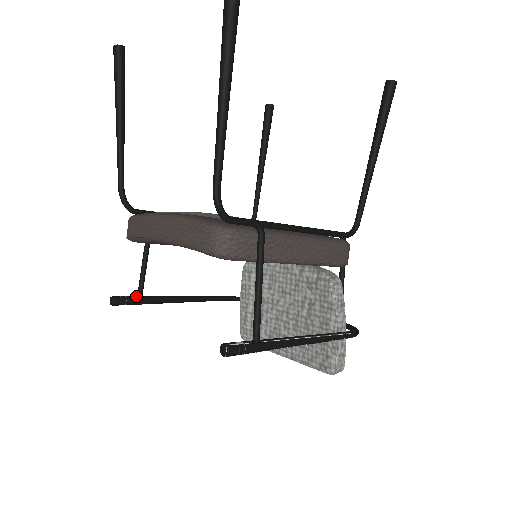
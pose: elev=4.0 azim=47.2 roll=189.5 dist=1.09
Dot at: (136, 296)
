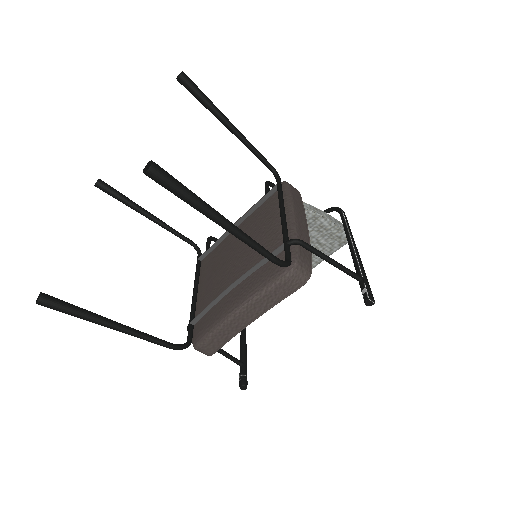
Dot at: (241, 367)
